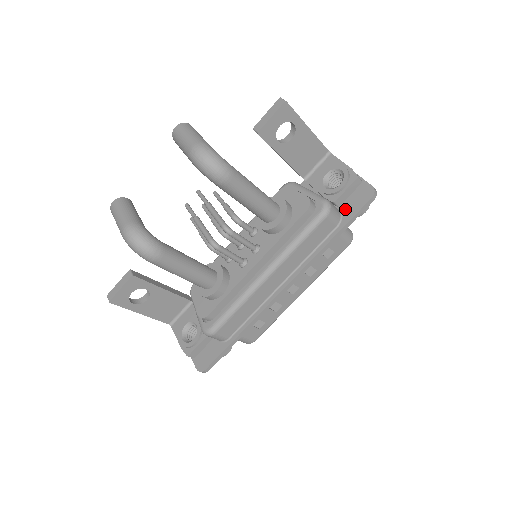
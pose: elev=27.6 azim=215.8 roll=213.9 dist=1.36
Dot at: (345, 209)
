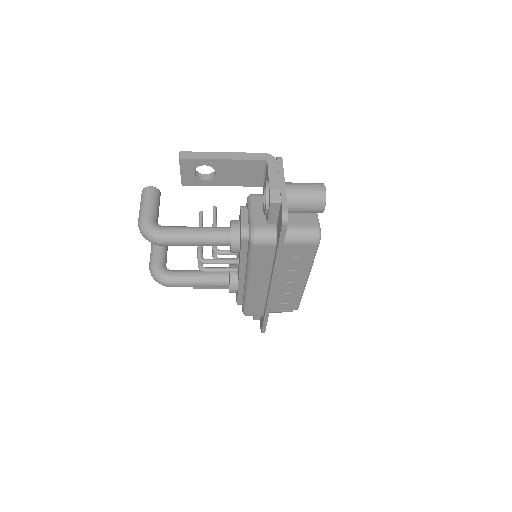
Dot at: (277, 229)
